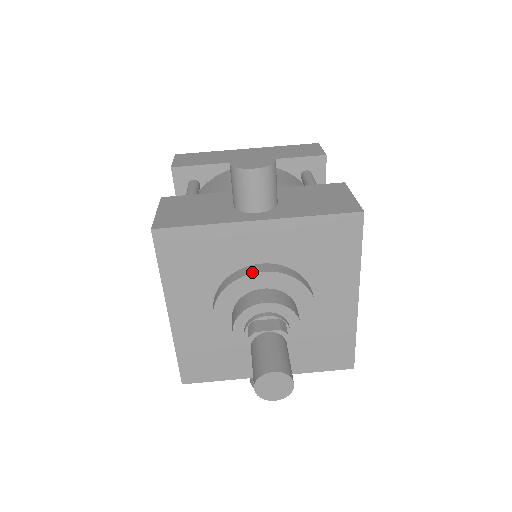
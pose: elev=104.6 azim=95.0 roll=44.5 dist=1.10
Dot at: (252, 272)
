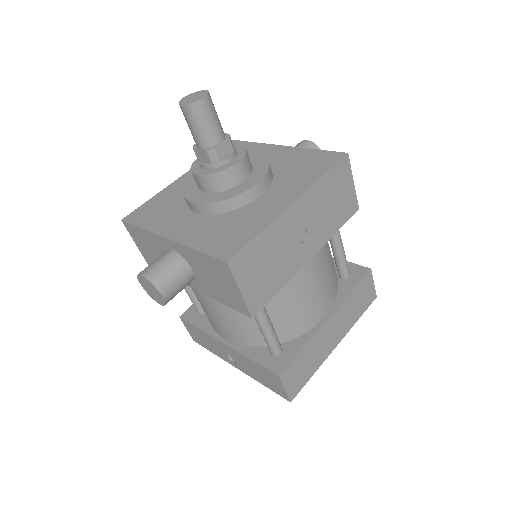
Dot at: (250, 154)
